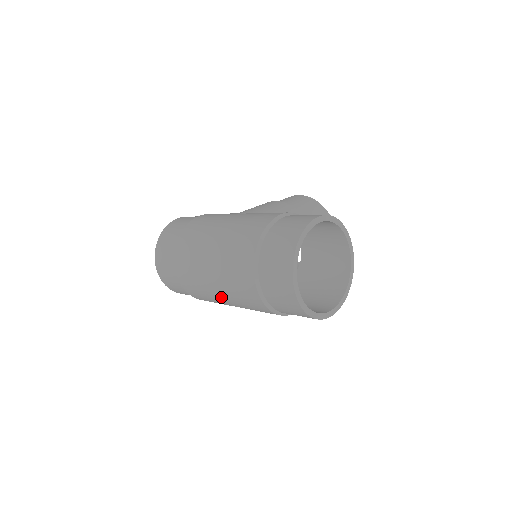
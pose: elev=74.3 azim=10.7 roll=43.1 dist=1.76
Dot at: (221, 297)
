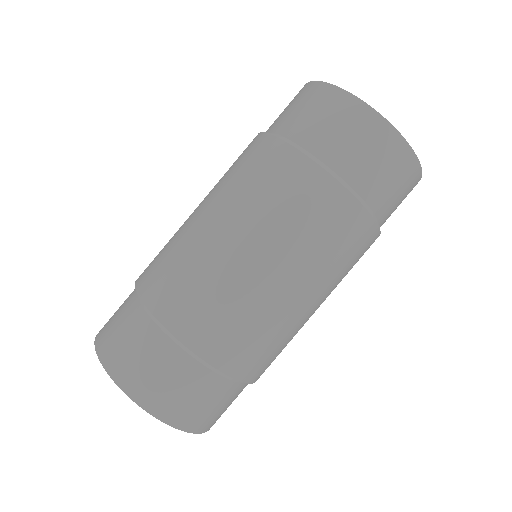
Dot at: (295, 293)
